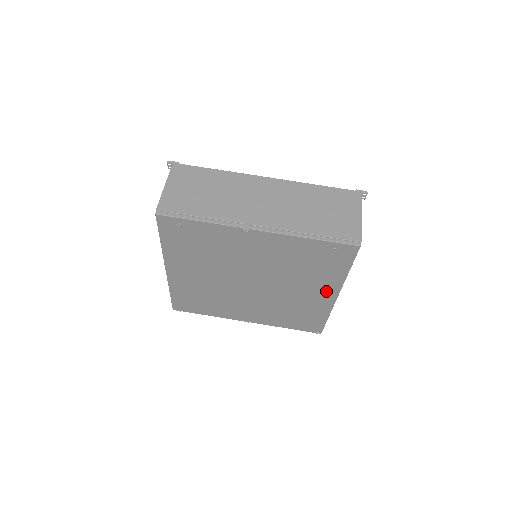
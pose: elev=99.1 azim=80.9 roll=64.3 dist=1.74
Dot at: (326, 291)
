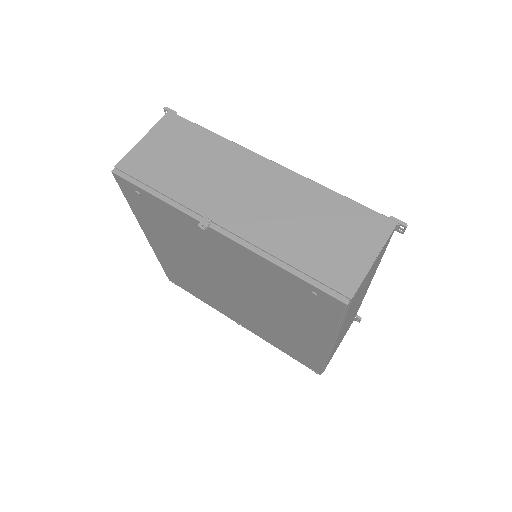
Dot at: (316, 335)
